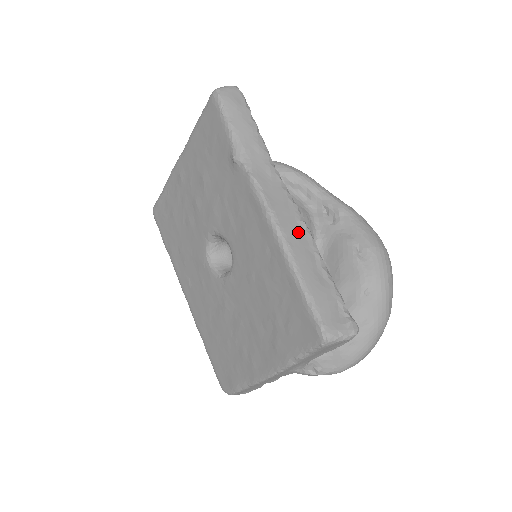
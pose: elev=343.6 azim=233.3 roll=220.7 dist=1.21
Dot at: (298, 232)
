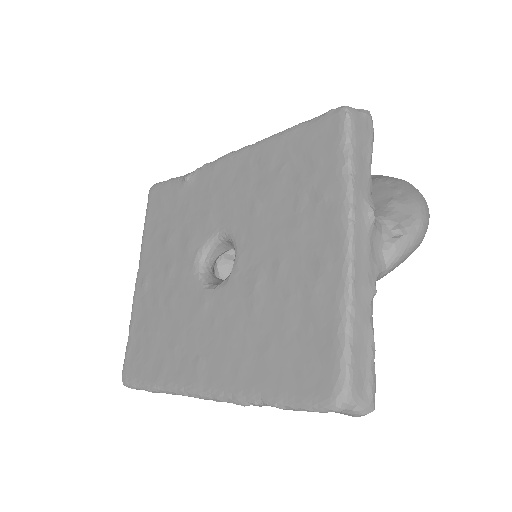
Dot at: occluded
